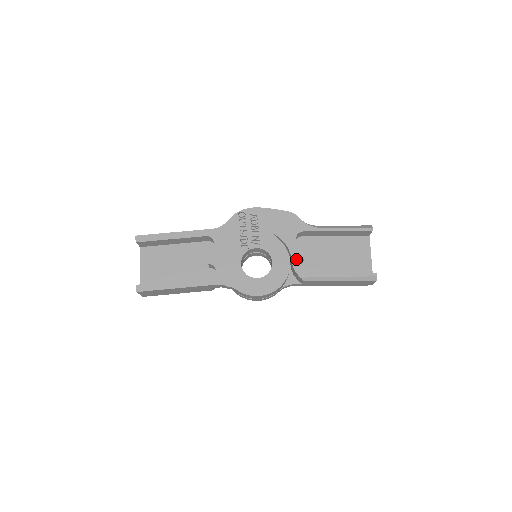
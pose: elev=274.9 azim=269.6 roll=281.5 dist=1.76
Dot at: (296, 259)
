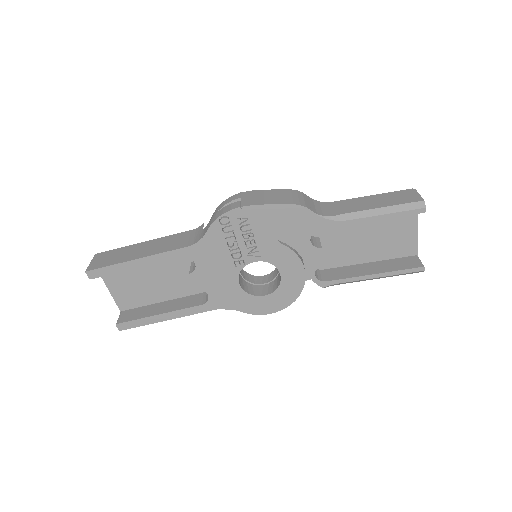
Dot at: (313, 267)
